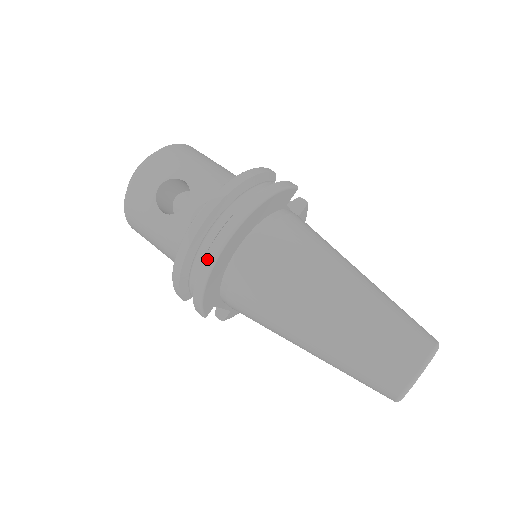
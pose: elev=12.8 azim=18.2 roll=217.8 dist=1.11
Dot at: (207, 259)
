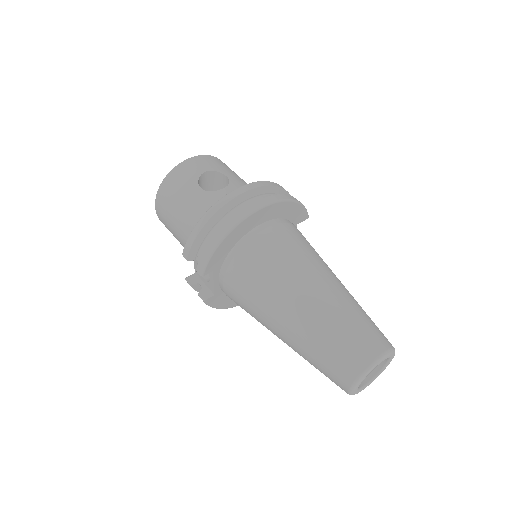
Dot at: (237, 216)
